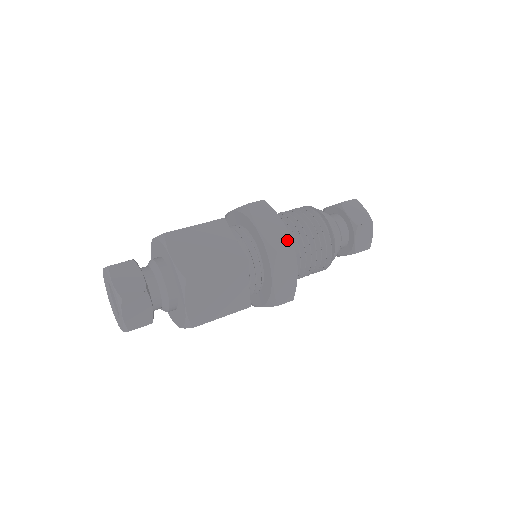
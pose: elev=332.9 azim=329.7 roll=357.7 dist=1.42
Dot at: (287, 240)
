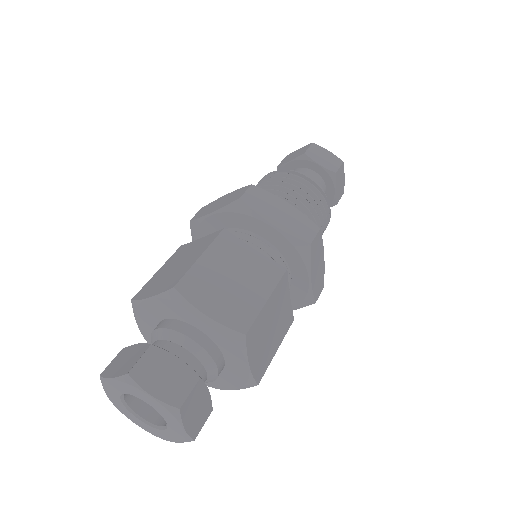
Dot at: (309, 224)
